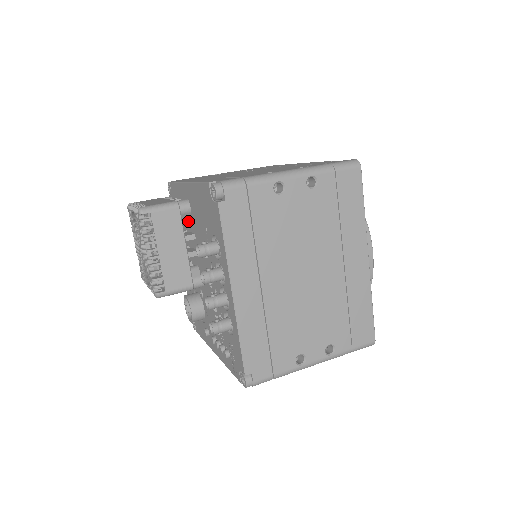
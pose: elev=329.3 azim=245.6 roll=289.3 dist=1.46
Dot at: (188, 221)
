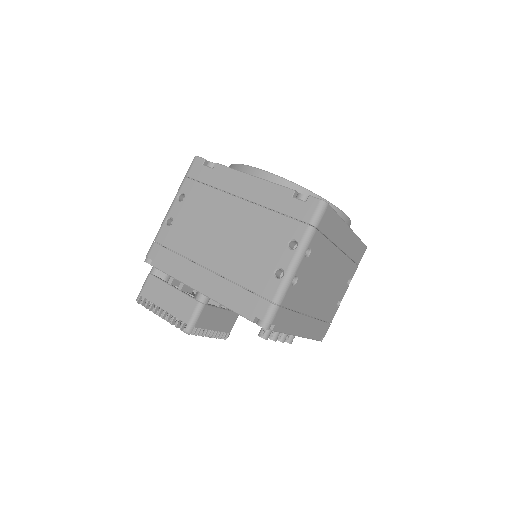
Dot at: occluded
